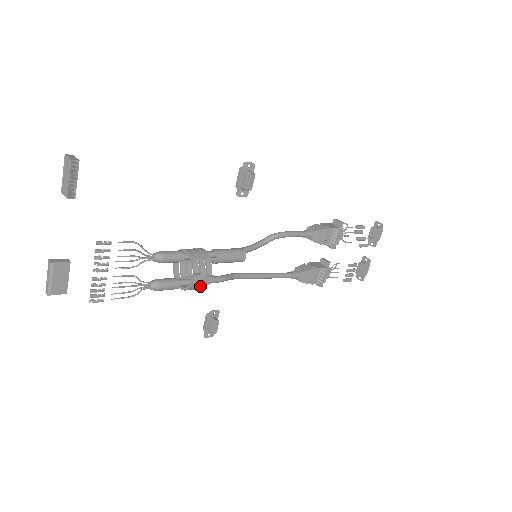
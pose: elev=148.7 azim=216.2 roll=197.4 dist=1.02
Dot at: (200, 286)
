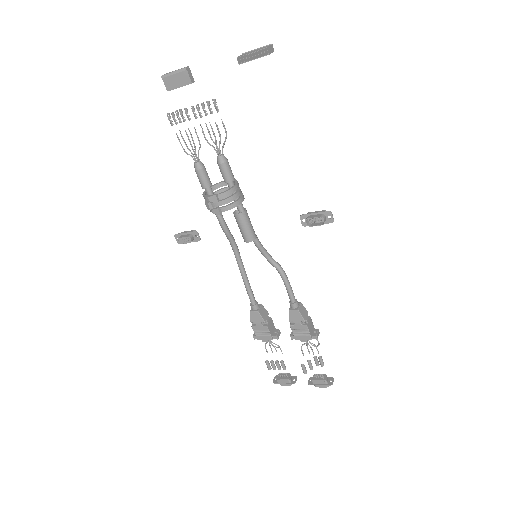
Dot at: (209, 205)
